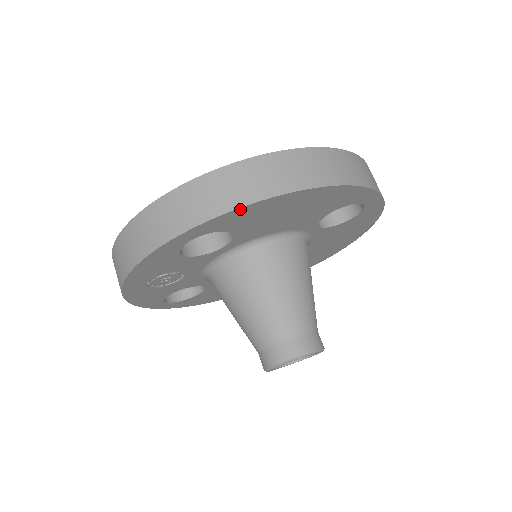
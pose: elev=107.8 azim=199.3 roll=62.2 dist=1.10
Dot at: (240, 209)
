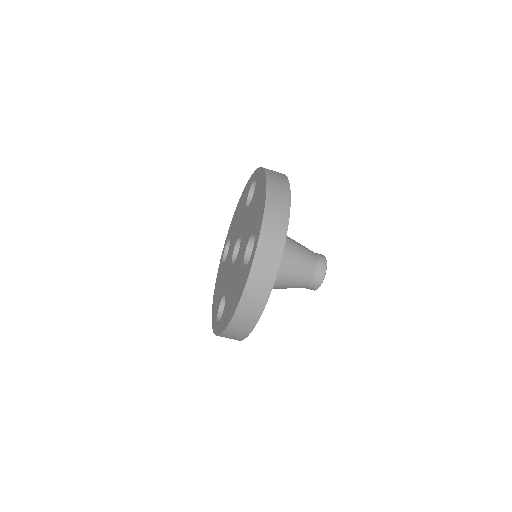
Dot at: occluded
